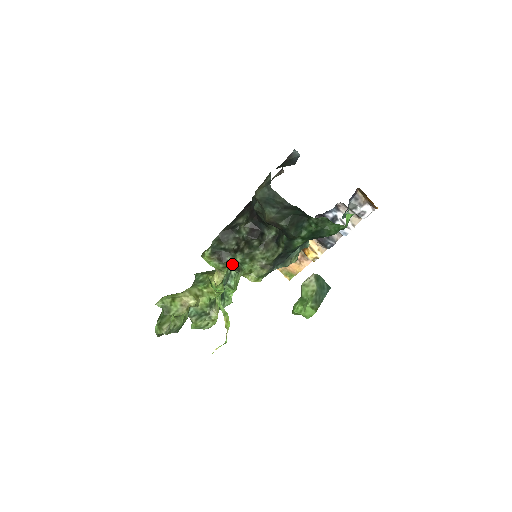
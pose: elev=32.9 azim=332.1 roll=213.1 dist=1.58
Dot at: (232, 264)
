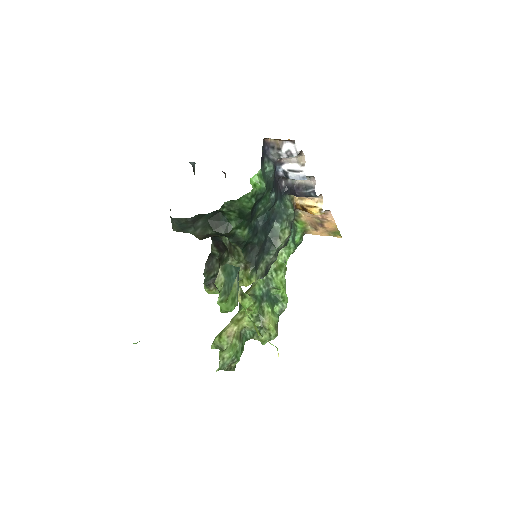
Dot at: occluded
